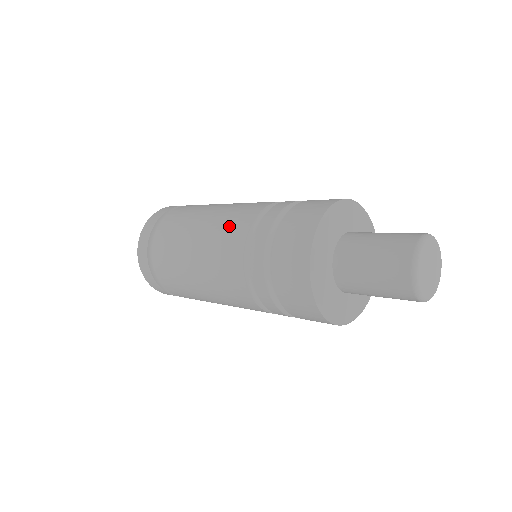
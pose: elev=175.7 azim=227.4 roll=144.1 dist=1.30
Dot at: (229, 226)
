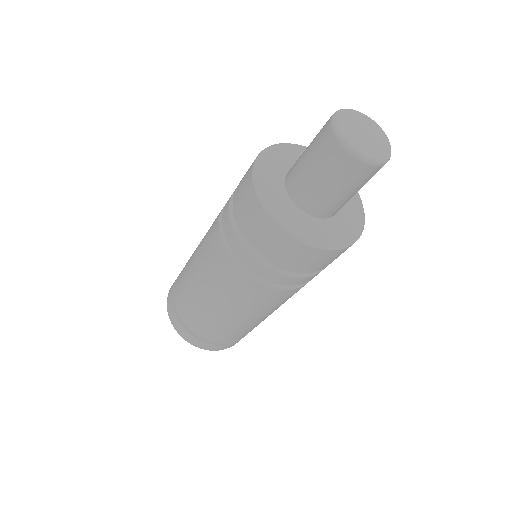
Dot at: (208, 242)
